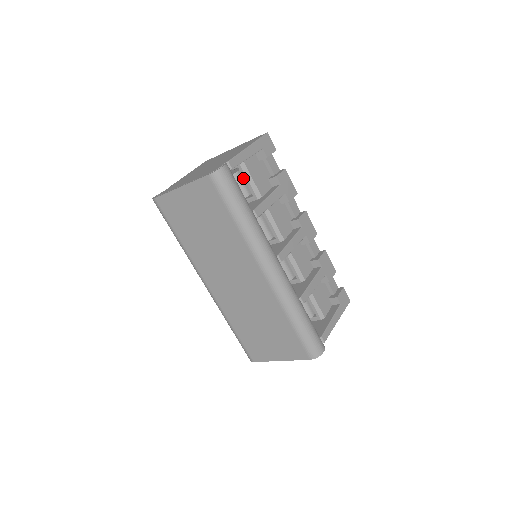
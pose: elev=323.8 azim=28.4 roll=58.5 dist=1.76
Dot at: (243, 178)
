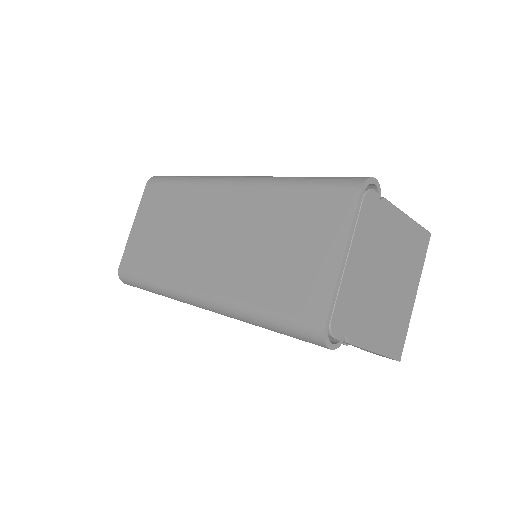
Dot at: occluded
